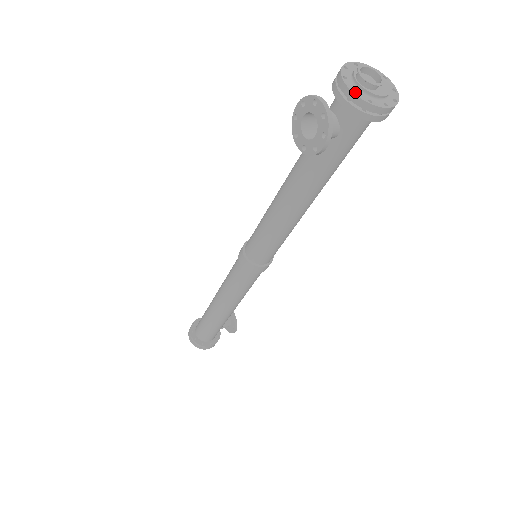
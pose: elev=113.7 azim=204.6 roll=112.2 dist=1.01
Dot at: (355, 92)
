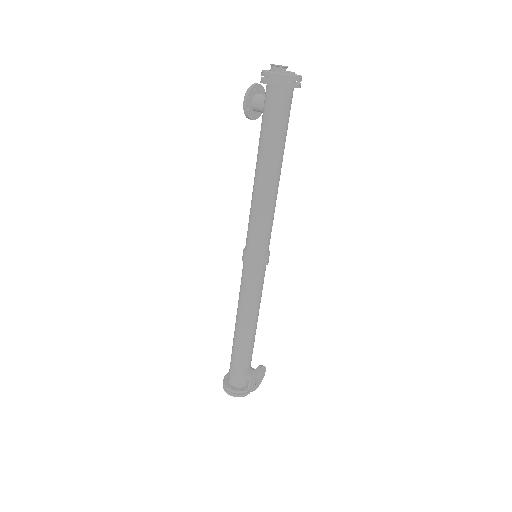
Dot at: (264, 70)
